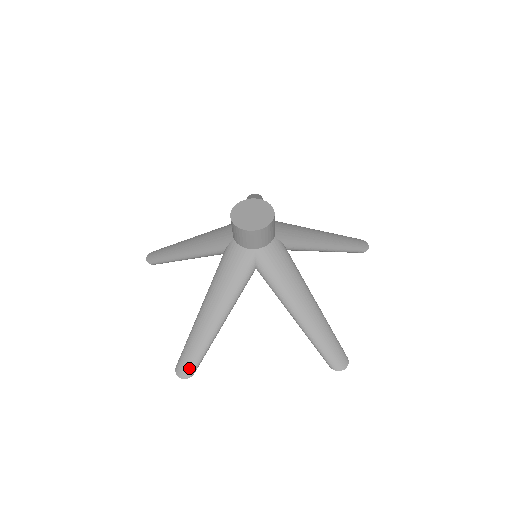
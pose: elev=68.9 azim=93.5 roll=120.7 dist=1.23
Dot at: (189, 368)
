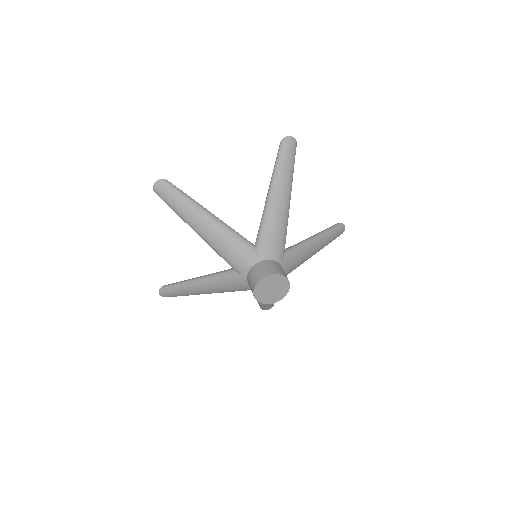
Dot at: occluded
